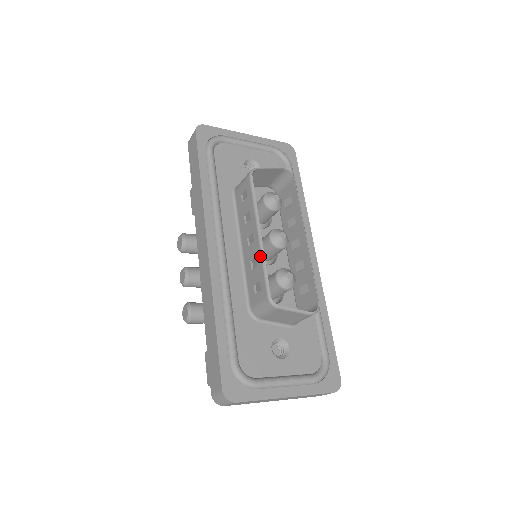
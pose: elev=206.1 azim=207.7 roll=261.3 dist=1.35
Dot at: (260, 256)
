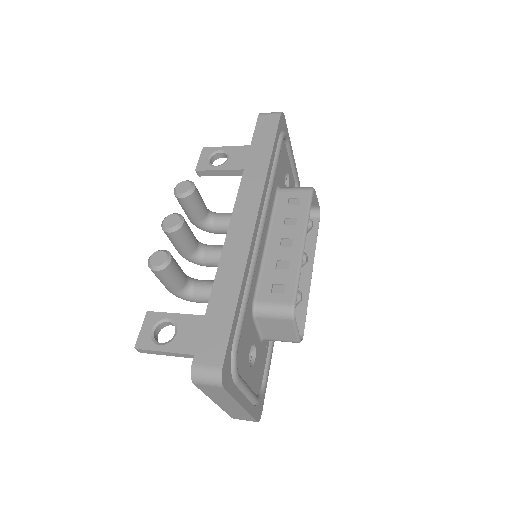
Dot at: (298, 264)
